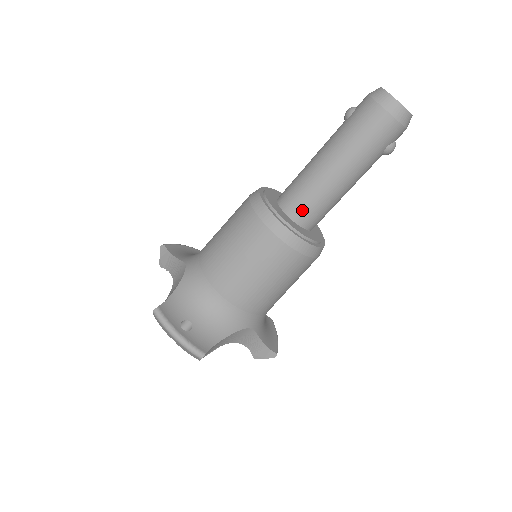
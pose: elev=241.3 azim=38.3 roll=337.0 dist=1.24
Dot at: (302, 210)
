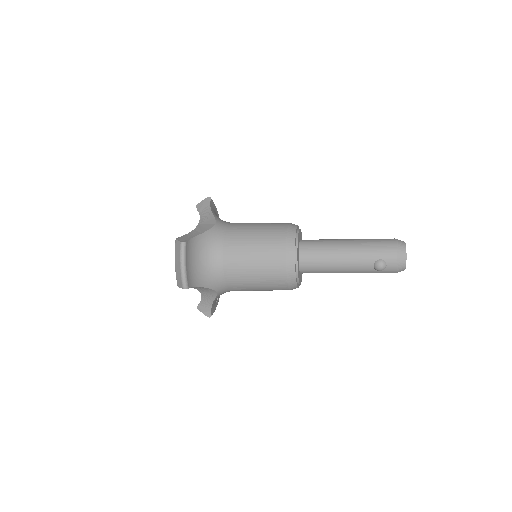
Dot at: occluded
